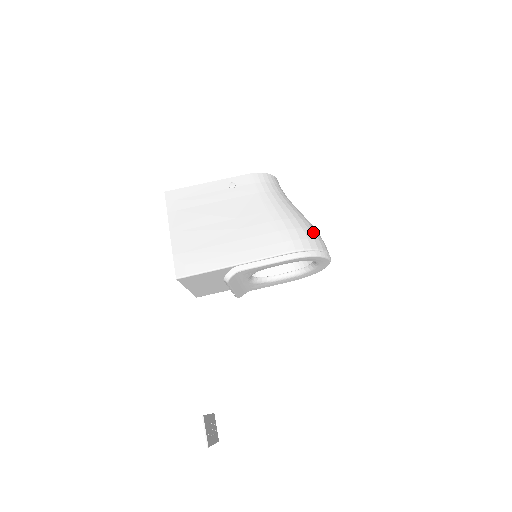
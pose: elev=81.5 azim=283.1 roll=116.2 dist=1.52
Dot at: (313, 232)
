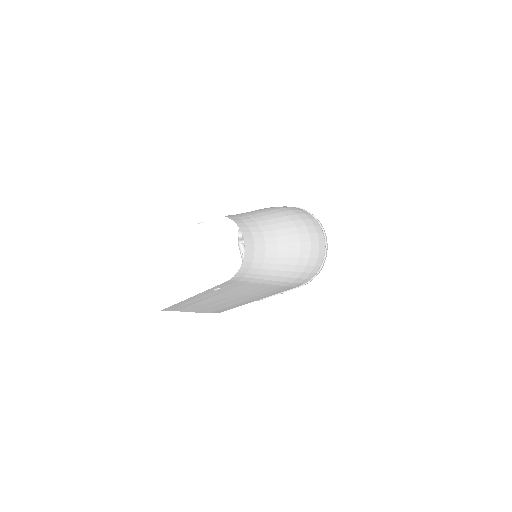
Dot at: (311, 261)
